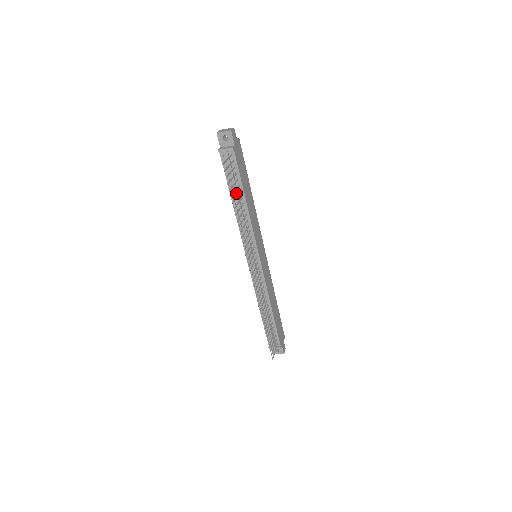
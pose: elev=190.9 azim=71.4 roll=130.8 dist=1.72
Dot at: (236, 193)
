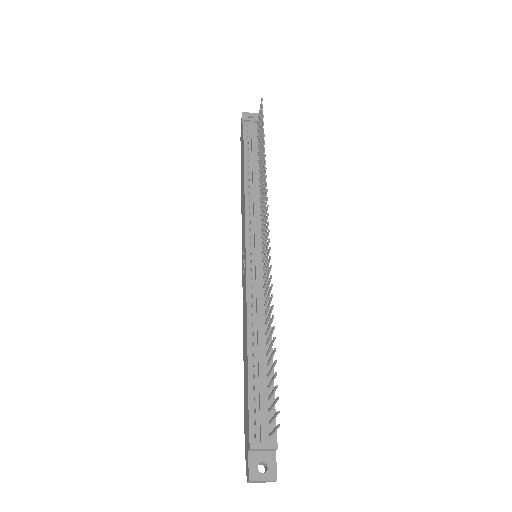
Dot at: (254, 160)
